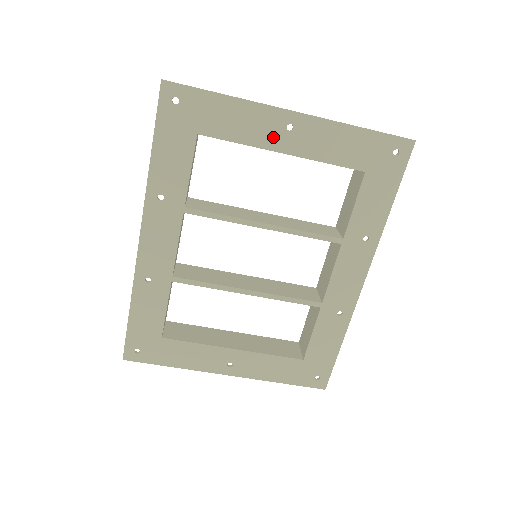
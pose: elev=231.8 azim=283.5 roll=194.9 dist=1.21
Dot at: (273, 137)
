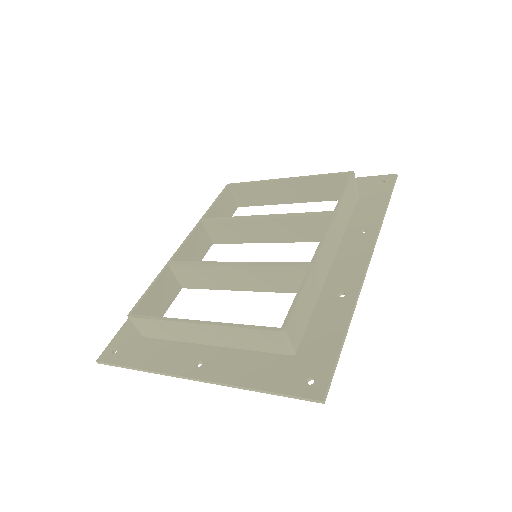
Dot at: (195, 354)
